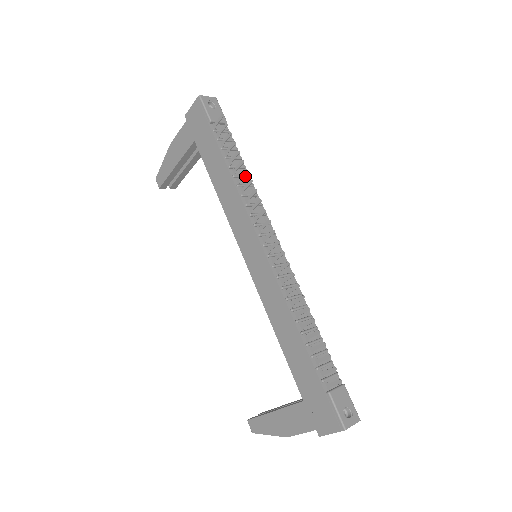
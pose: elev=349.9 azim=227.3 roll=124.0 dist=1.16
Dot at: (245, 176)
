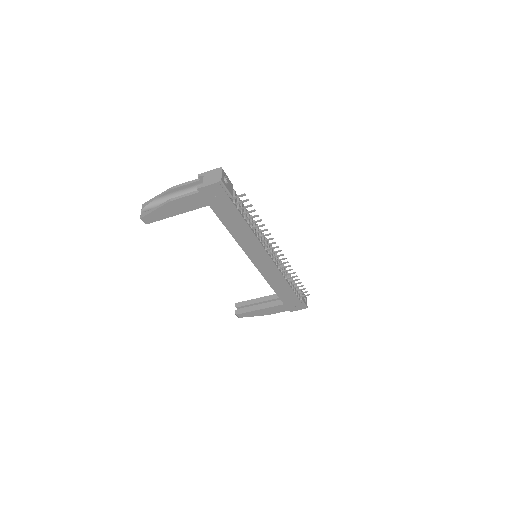
Dot at: occluded
